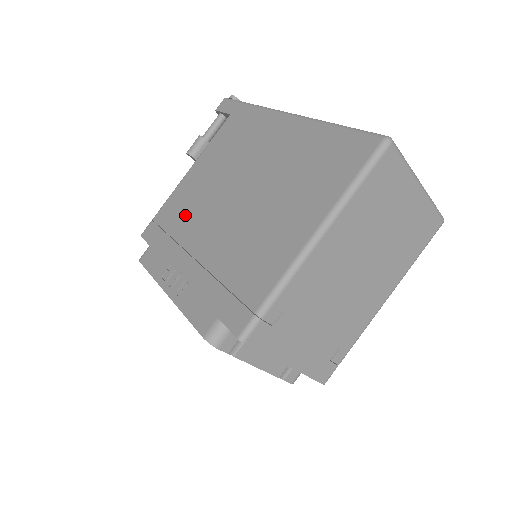
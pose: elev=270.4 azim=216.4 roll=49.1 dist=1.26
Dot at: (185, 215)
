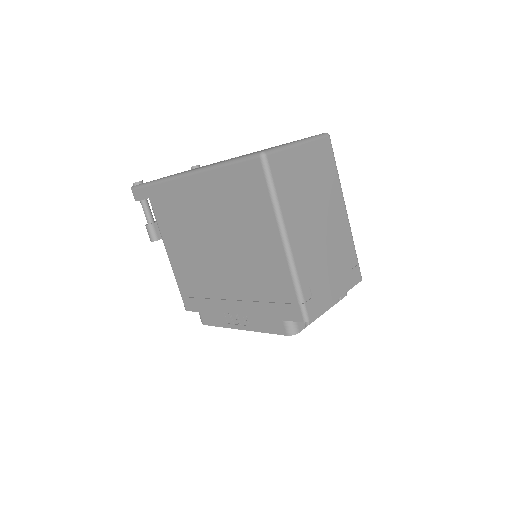
Dot at: (198, 280)
